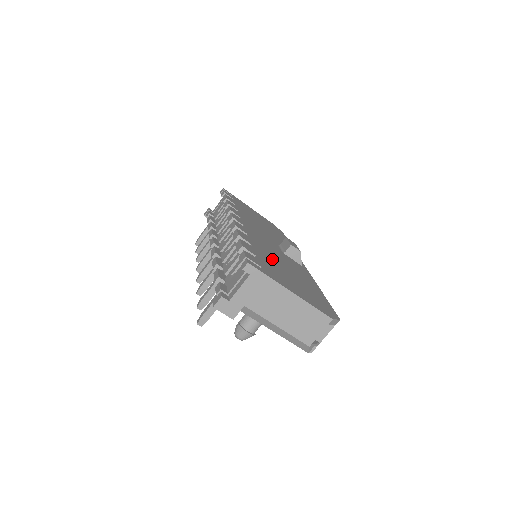
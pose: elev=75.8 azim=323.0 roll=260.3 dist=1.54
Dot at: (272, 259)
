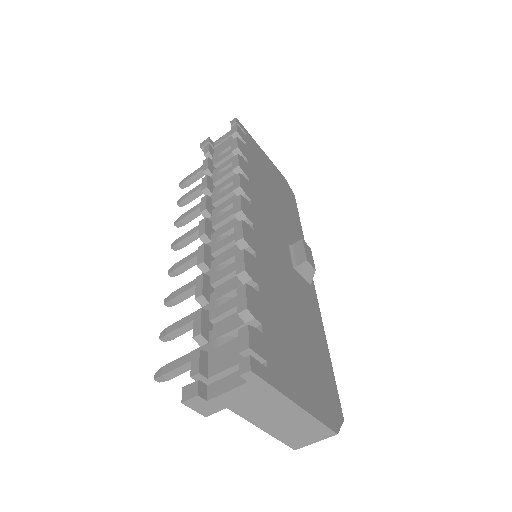
Dot at: (281, 309)
